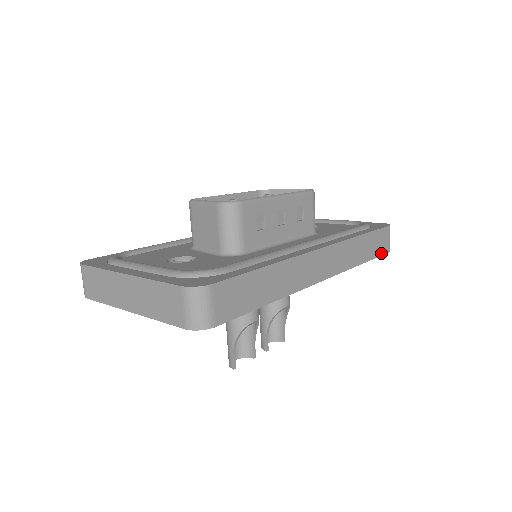
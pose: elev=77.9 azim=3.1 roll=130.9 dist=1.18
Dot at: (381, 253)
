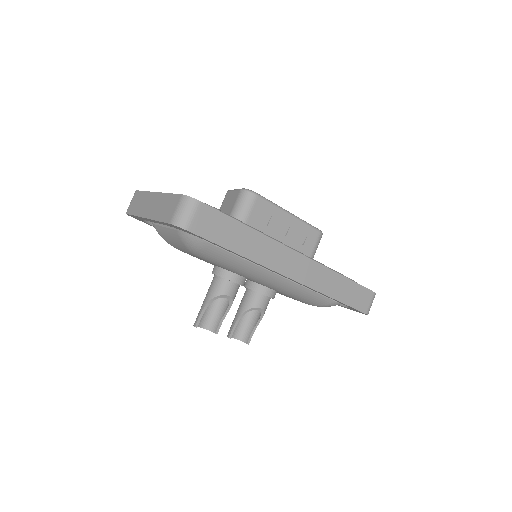
Dot at: (357, 307)
